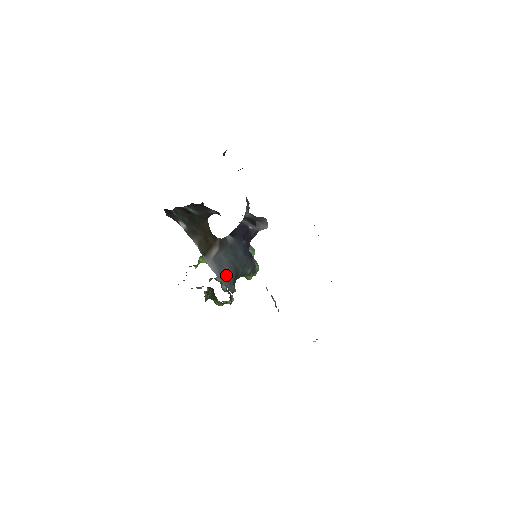
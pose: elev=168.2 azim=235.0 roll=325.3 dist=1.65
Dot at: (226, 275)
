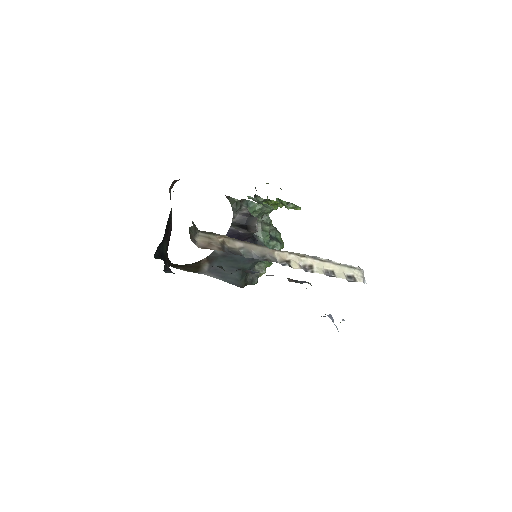
Dot at: (230, 277)
